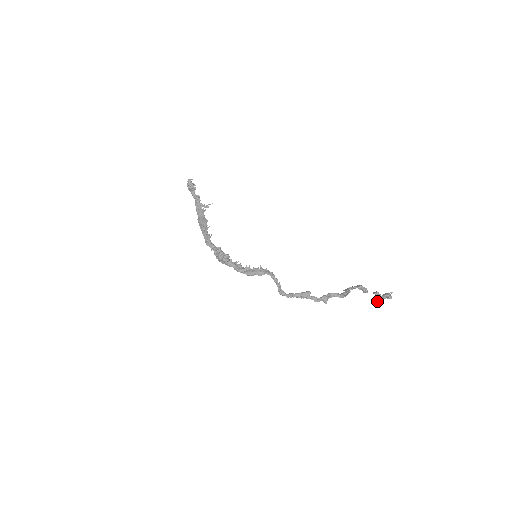
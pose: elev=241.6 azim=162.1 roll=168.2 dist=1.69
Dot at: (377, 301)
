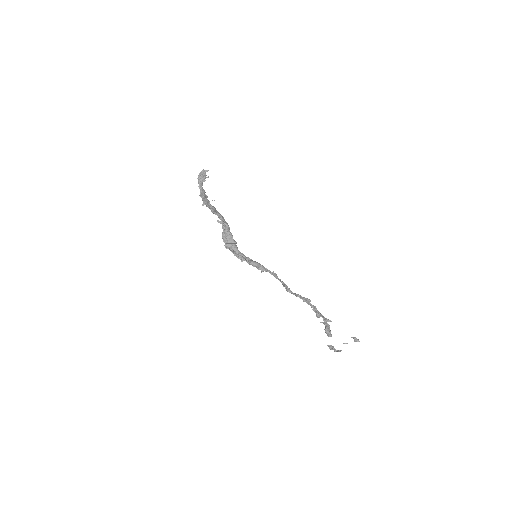
Dot at: occluded
